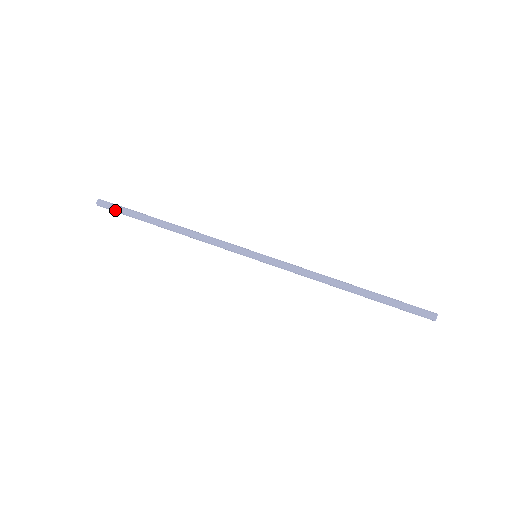
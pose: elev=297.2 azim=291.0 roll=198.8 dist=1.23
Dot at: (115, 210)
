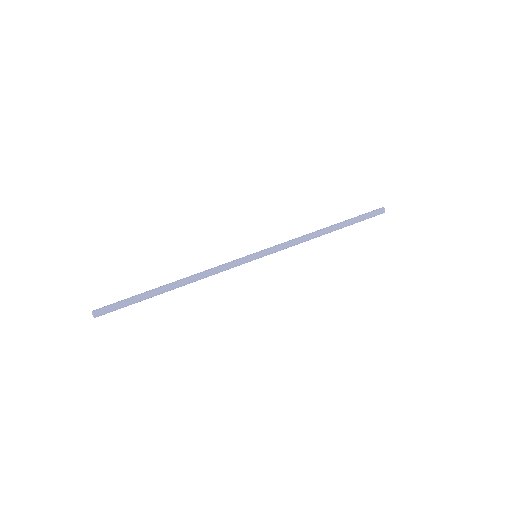
Dot at: occluded
